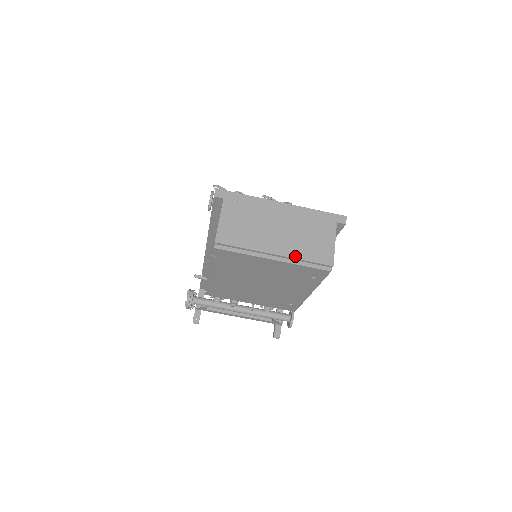
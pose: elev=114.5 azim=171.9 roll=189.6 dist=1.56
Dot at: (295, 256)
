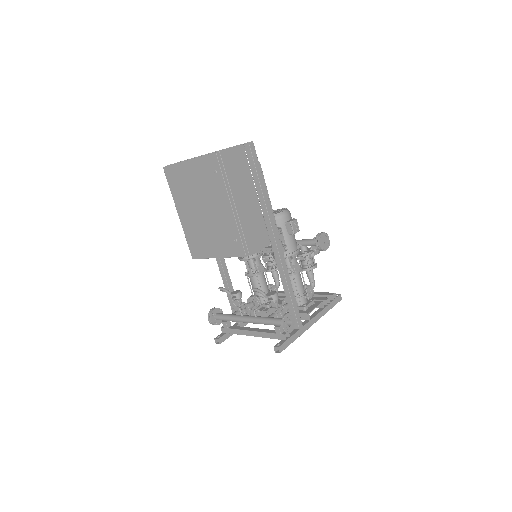
Dot at: occluded
